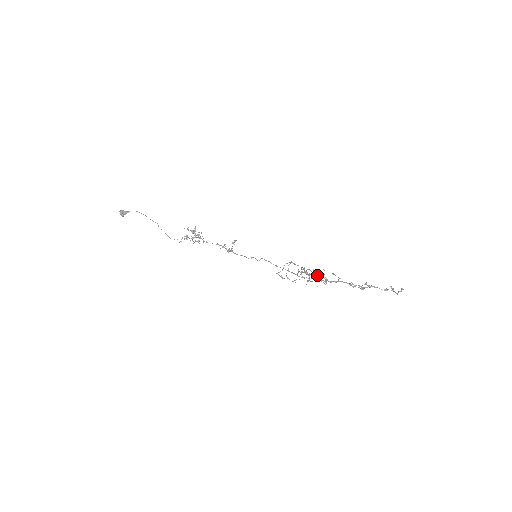
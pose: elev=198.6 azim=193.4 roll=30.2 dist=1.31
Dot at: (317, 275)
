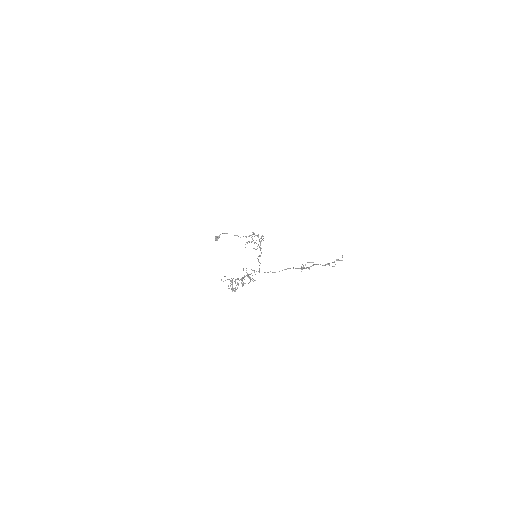
Dot at: (242, 280)
